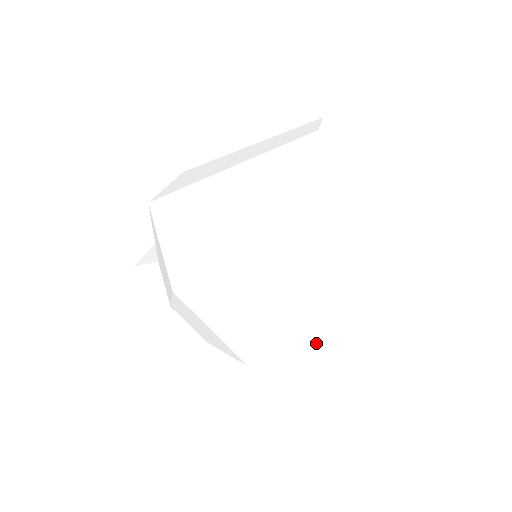
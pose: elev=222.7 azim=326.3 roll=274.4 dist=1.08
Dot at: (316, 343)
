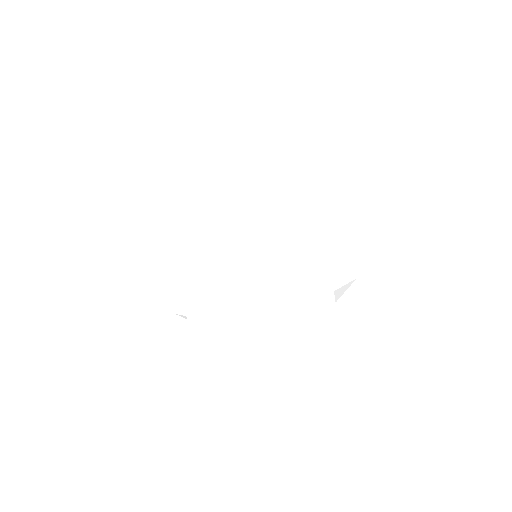
Dot at: occluded
